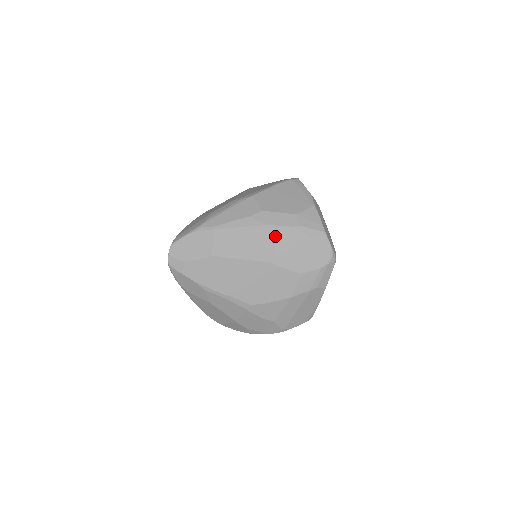
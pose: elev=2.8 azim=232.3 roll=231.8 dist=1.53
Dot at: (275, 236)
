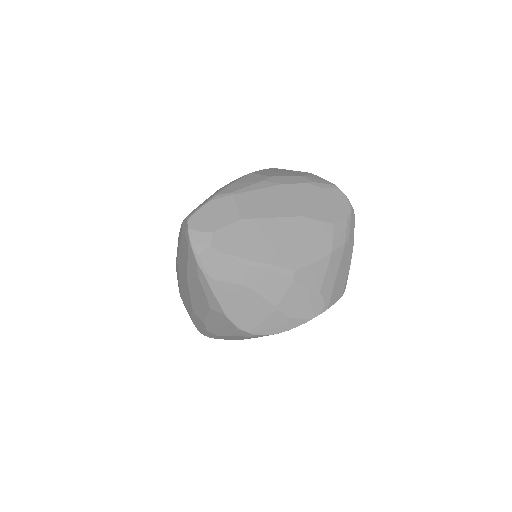
Dot at: (295, 193)
